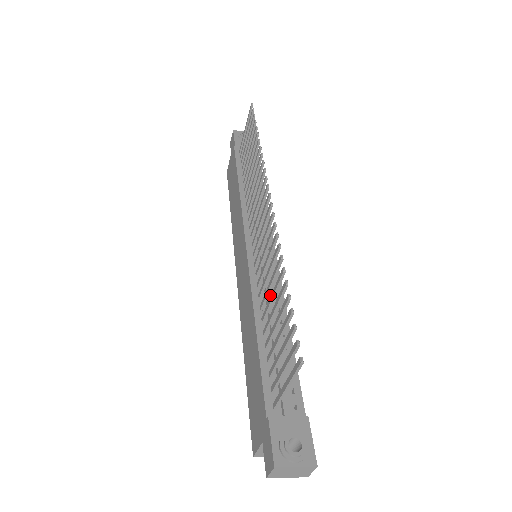
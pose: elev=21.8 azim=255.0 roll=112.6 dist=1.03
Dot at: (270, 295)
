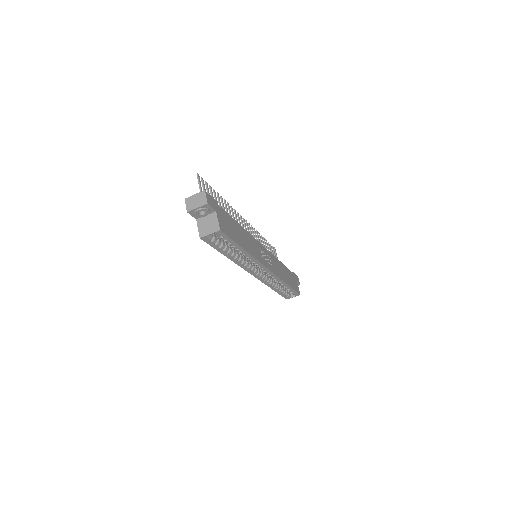
Dot at: occluded
